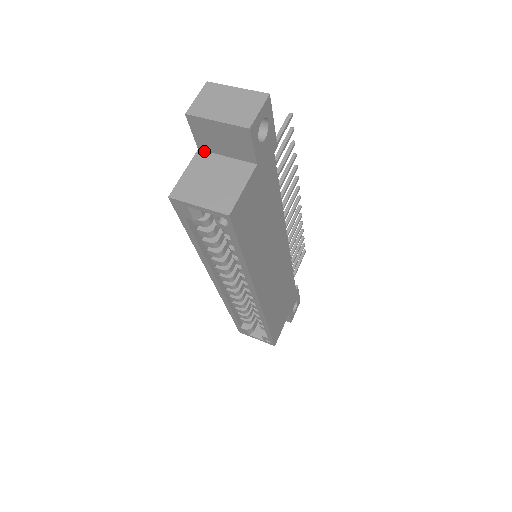
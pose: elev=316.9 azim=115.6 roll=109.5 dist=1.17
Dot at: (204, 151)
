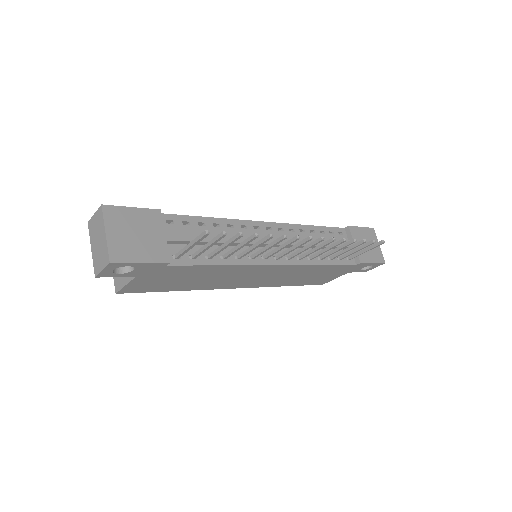
Dot at: occluded
